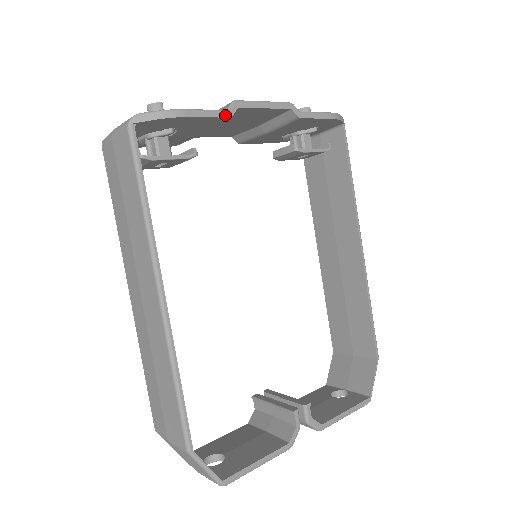
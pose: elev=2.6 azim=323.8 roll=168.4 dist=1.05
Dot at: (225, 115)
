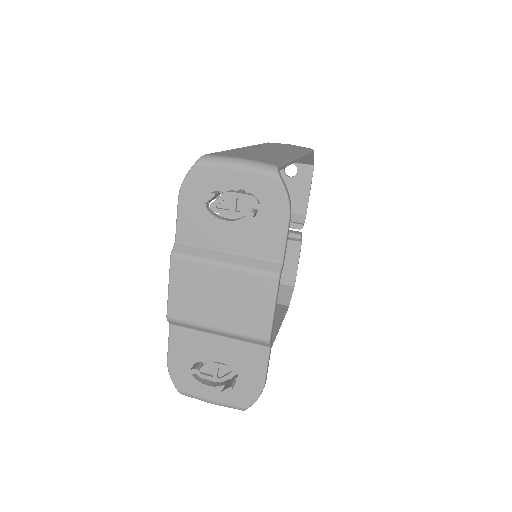
Dot at: occluded
